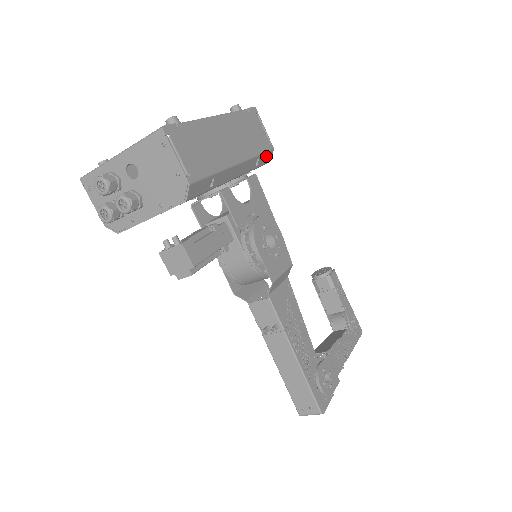
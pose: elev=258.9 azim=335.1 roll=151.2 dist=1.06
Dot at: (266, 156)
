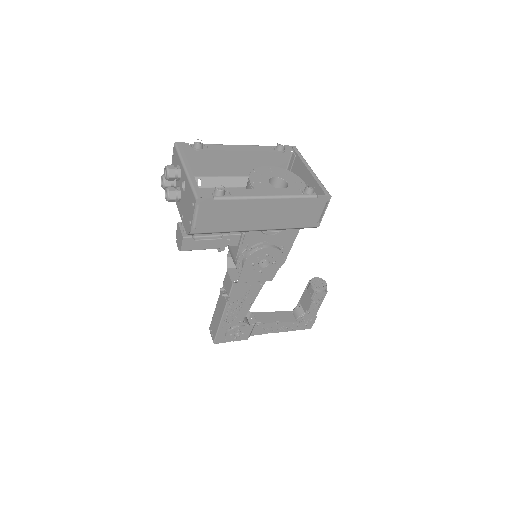
Dot at: occluded
